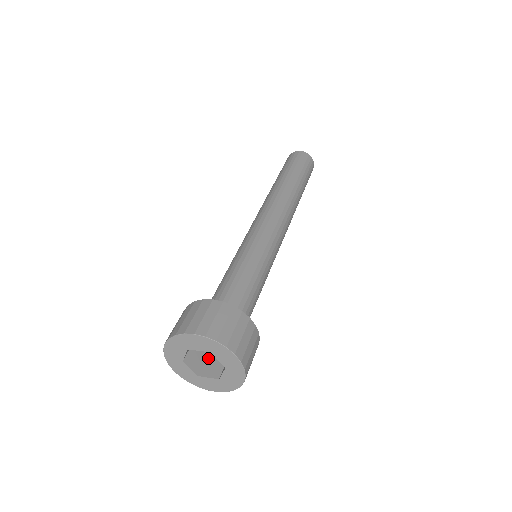
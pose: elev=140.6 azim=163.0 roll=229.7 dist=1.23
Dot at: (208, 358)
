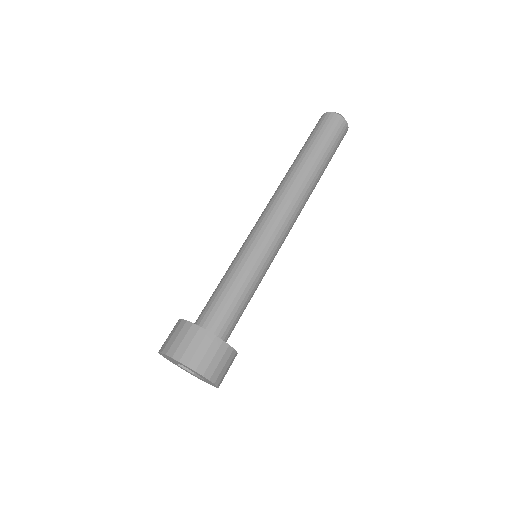
Dot at: occluded
